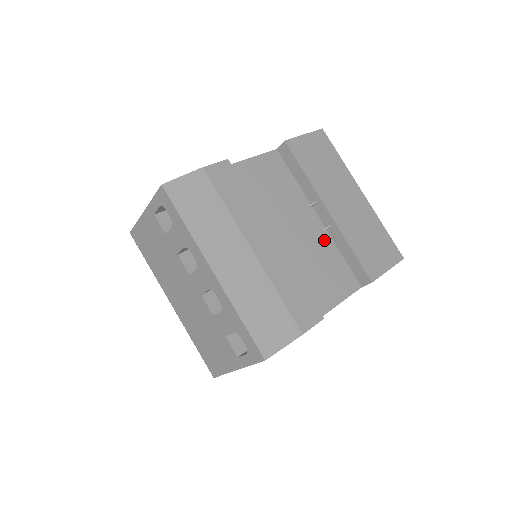
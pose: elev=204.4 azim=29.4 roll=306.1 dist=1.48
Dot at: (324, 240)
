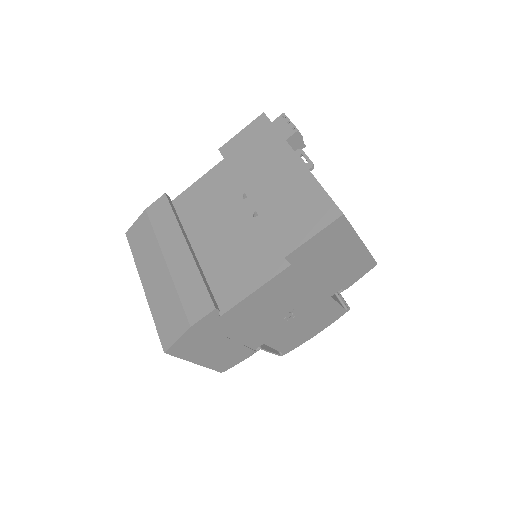
Dot at: (255, 227)
